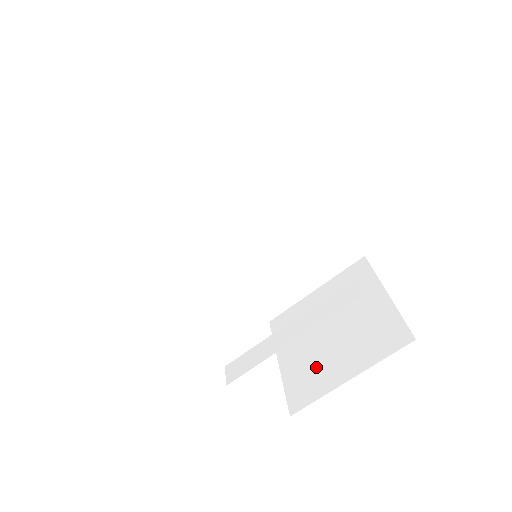
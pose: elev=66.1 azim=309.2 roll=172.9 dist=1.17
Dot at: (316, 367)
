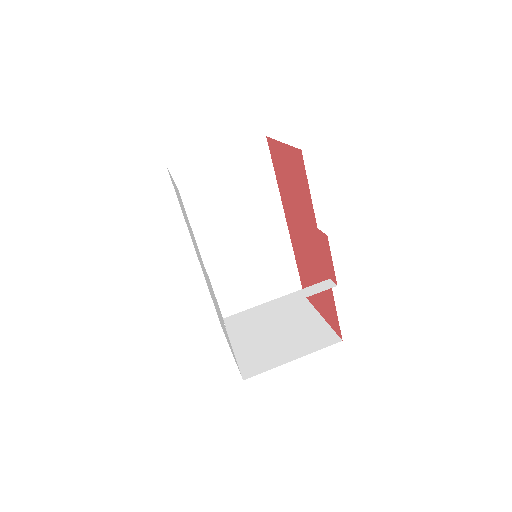
Dot at: (265, 353)
